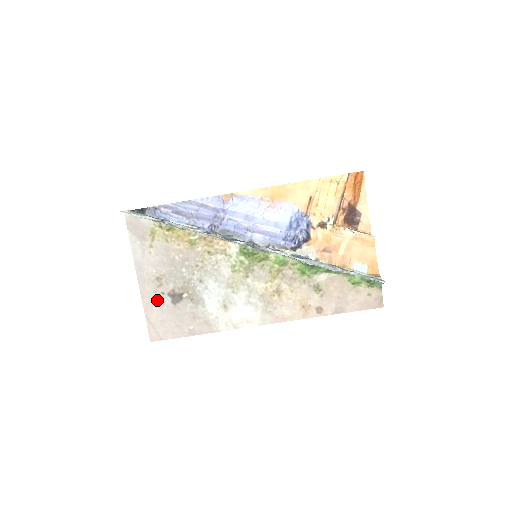
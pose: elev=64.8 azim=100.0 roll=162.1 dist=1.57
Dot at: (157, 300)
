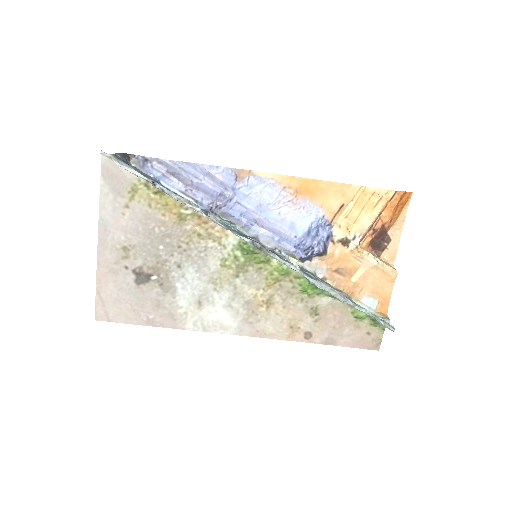
Dot at: (117, 274)
